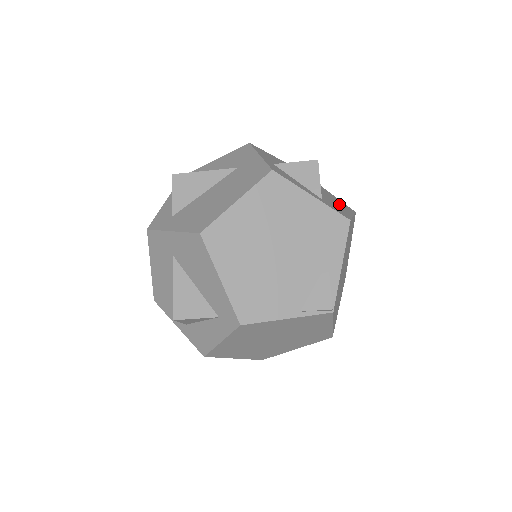
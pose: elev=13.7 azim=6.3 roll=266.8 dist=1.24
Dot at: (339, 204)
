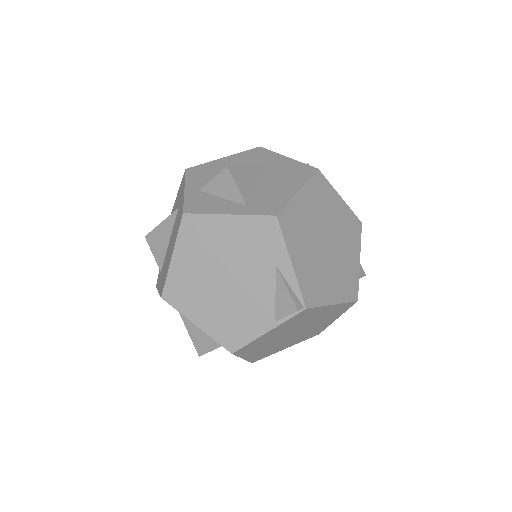
Dot at: (286, 181)
